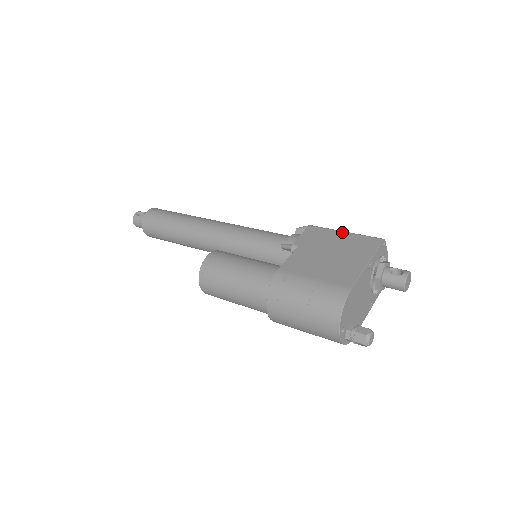
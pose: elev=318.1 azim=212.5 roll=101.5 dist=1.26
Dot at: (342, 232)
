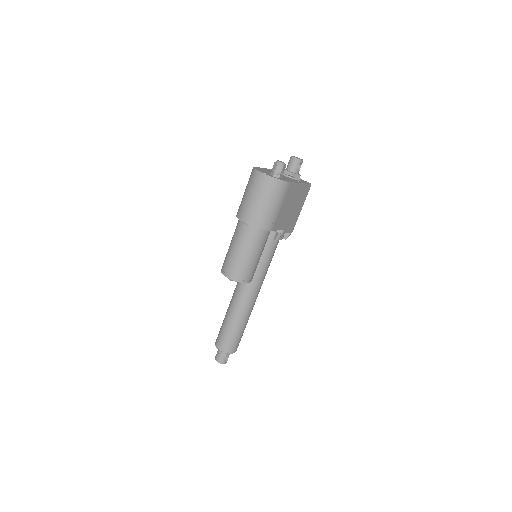
Dot at: occluded
